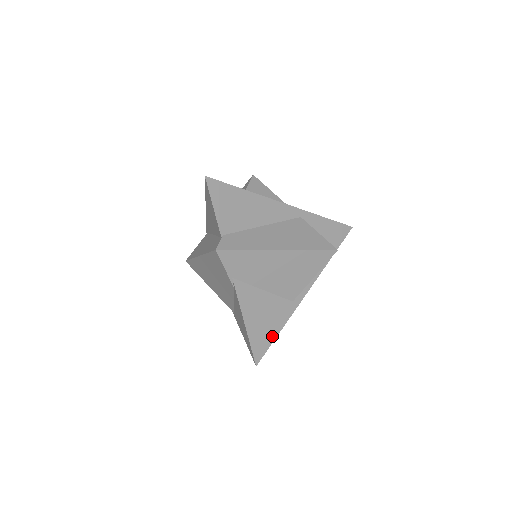
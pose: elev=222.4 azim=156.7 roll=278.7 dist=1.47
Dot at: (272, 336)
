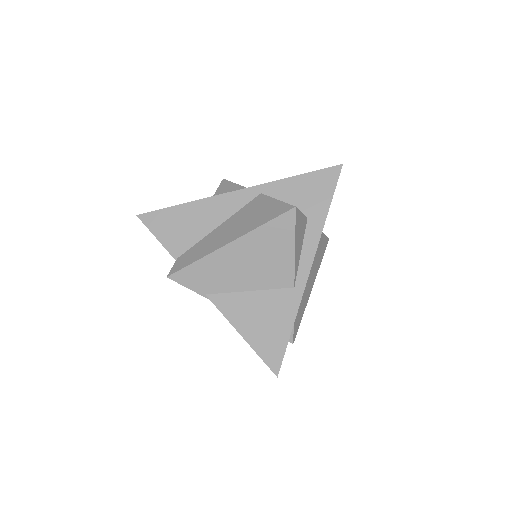
Dot at: (284, 336)
